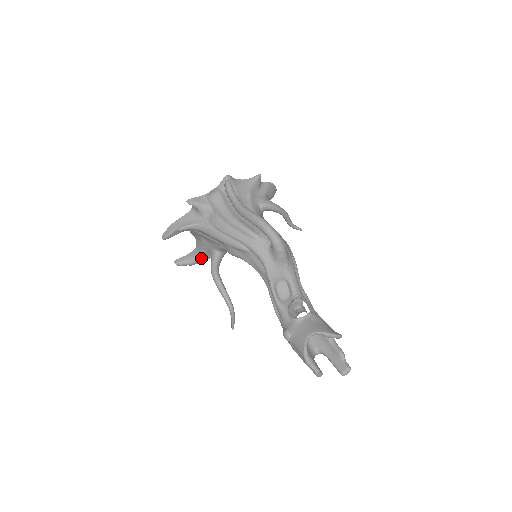
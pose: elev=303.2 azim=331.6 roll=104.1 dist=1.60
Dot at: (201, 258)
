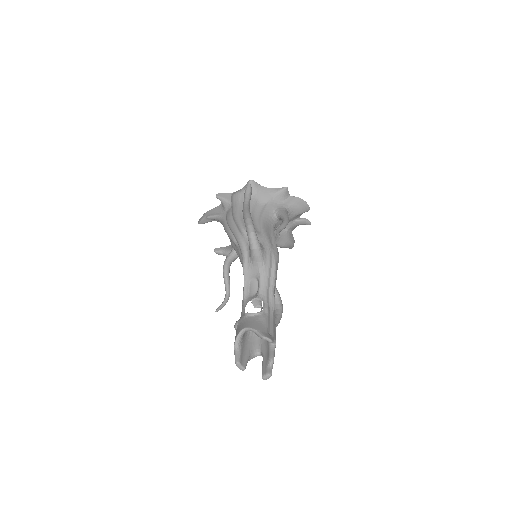
Dot at: occluded
